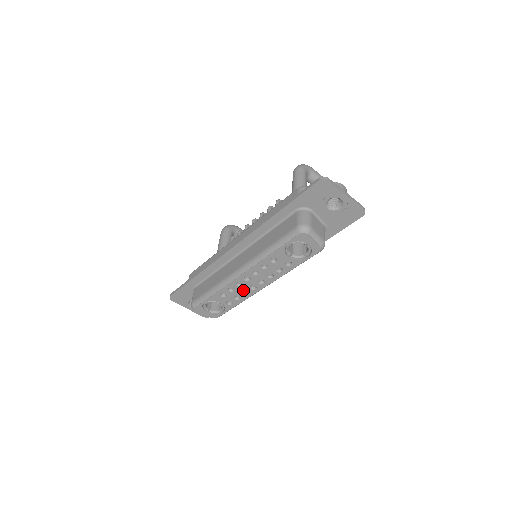
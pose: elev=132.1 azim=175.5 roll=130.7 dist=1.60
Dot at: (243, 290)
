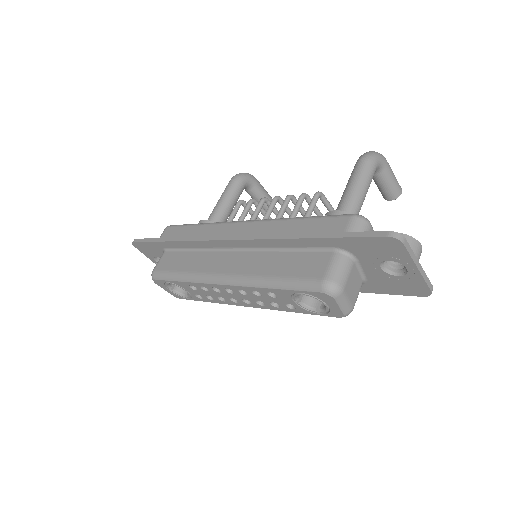
Dot at: (220, 296)
